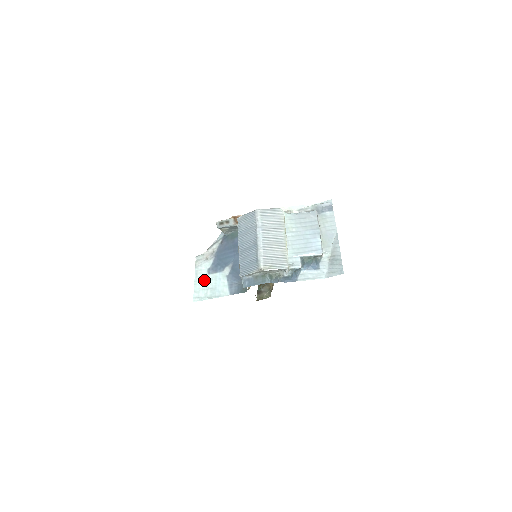
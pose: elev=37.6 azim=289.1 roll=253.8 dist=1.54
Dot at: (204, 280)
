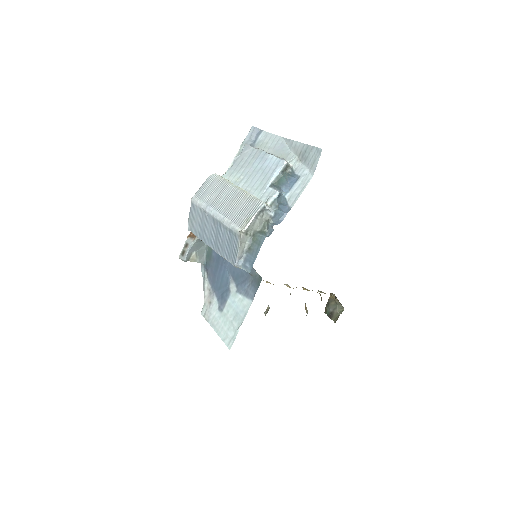
Dot at: (222, 321)
